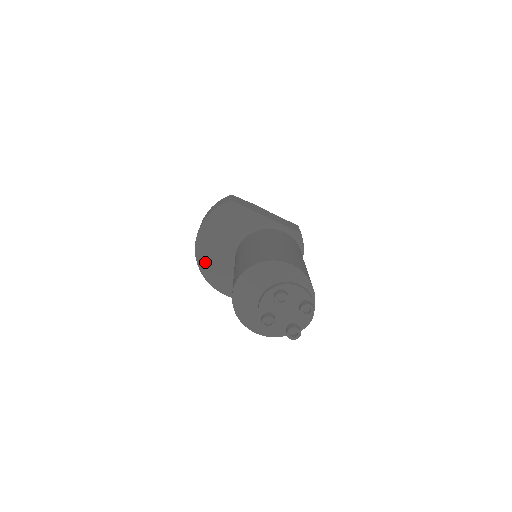
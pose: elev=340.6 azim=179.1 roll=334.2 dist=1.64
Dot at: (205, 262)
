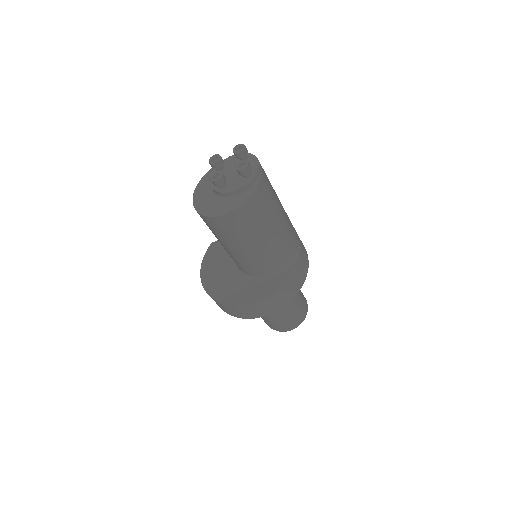
Dot at: (219, 293)
